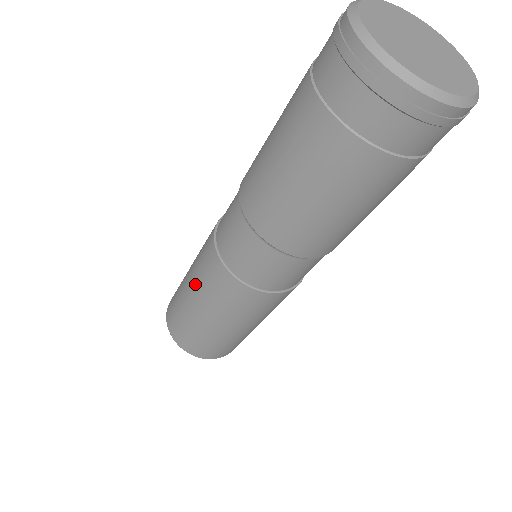
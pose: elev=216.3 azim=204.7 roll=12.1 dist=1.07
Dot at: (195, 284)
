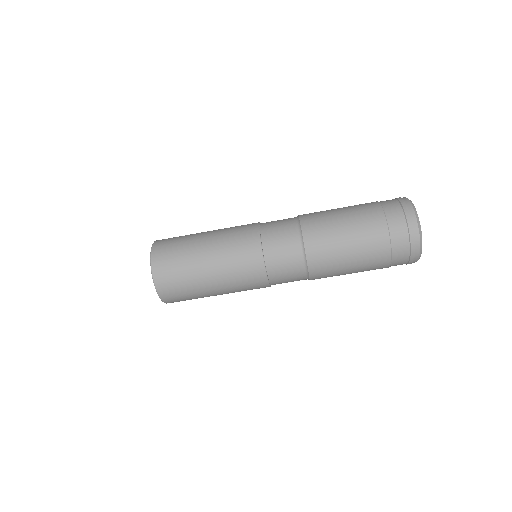
Dot at: (219, 232)
